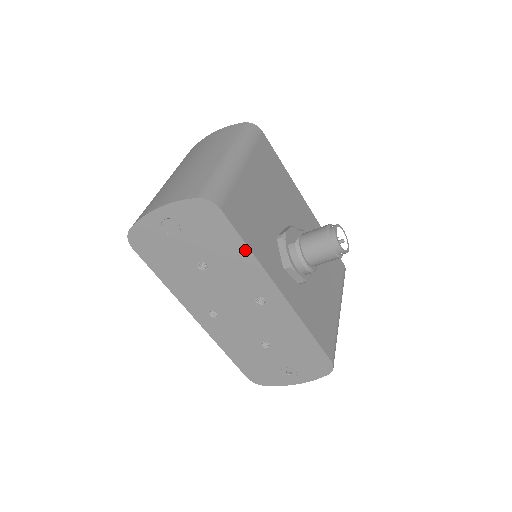
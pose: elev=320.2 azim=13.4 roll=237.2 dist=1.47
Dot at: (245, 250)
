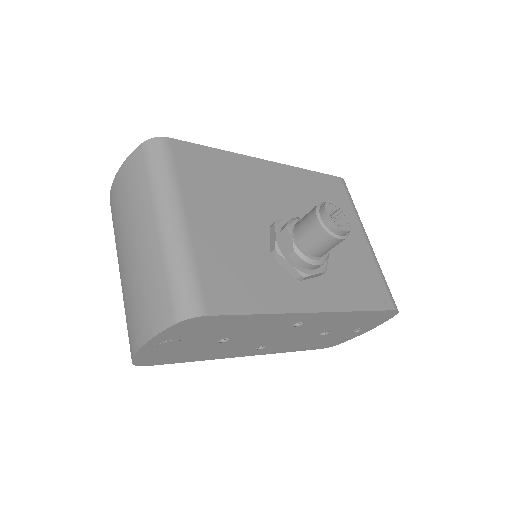
Dot at: (257, 317)
